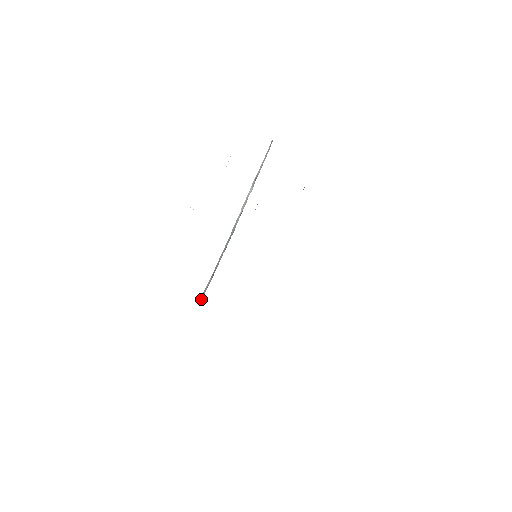
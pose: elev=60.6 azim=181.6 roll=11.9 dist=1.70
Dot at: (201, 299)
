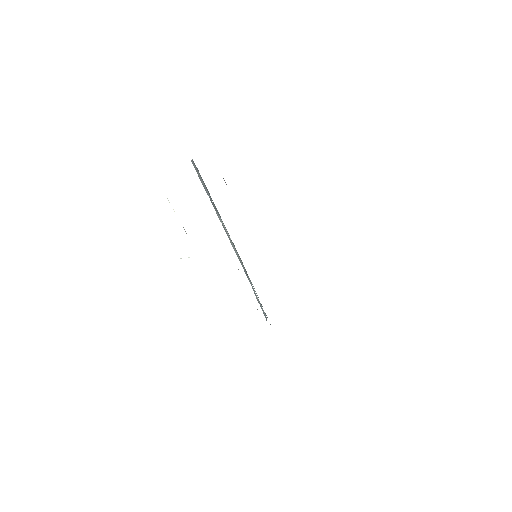
Dot at: occluded
